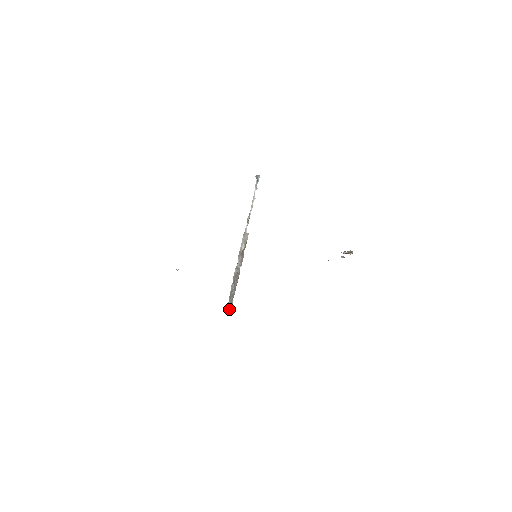
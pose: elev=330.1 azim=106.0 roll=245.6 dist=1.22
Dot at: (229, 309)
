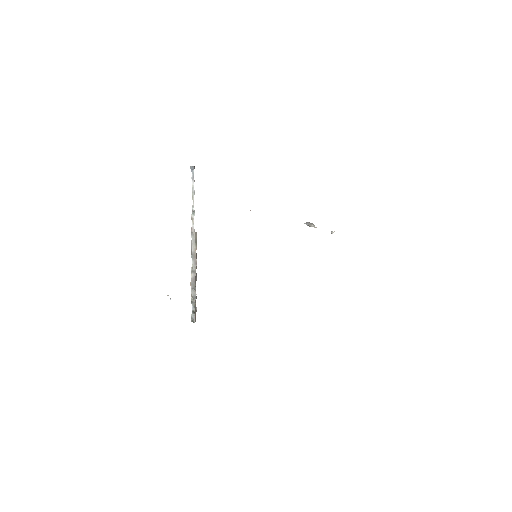
Dot at: (195, 317)
